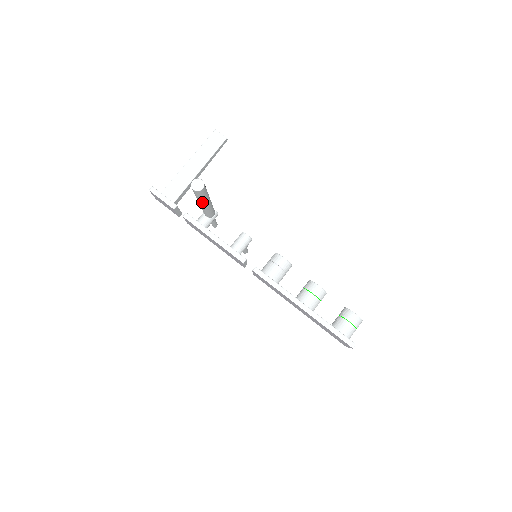
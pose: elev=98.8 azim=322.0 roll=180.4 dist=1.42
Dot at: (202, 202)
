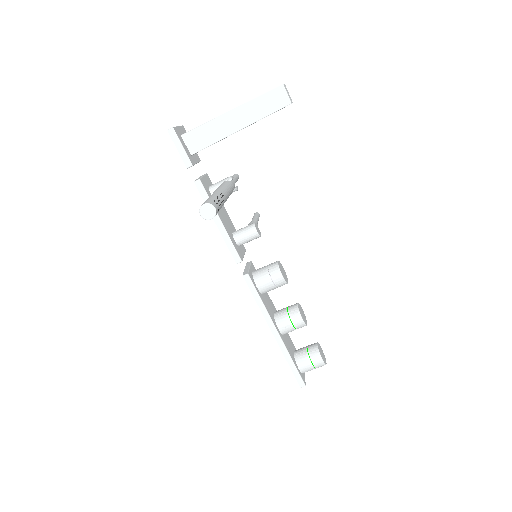
Dot at: occluded
